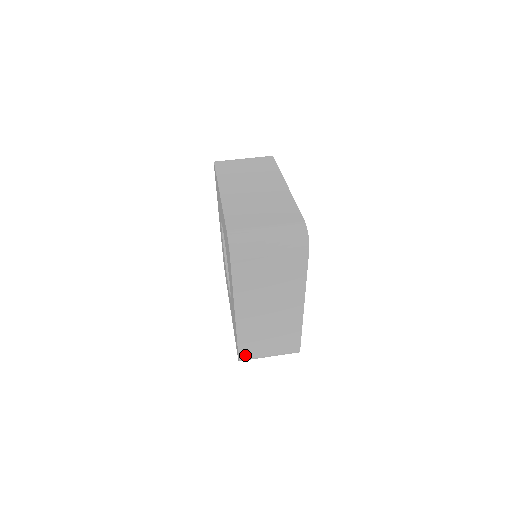
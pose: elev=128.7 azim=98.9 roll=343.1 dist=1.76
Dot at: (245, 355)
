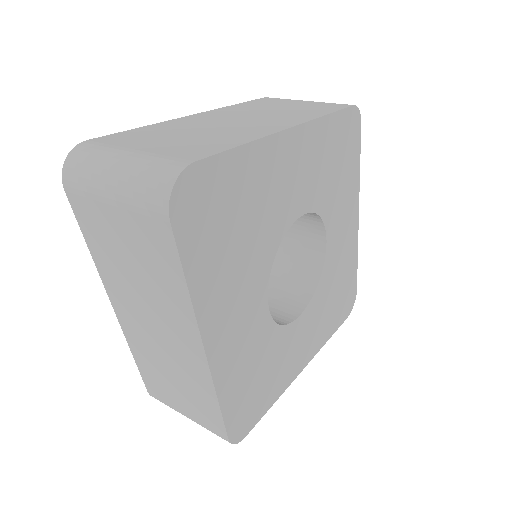
Dot at: (154, 391)
